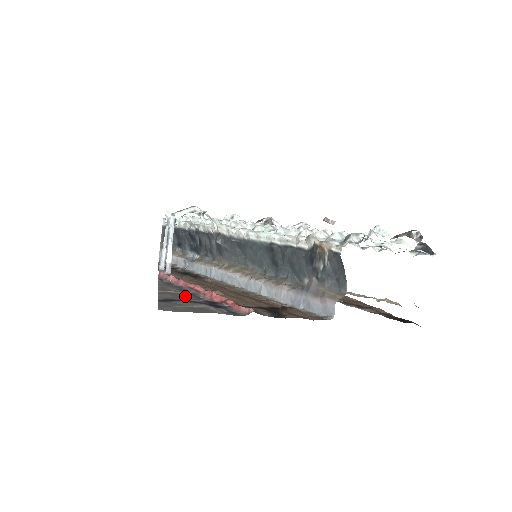
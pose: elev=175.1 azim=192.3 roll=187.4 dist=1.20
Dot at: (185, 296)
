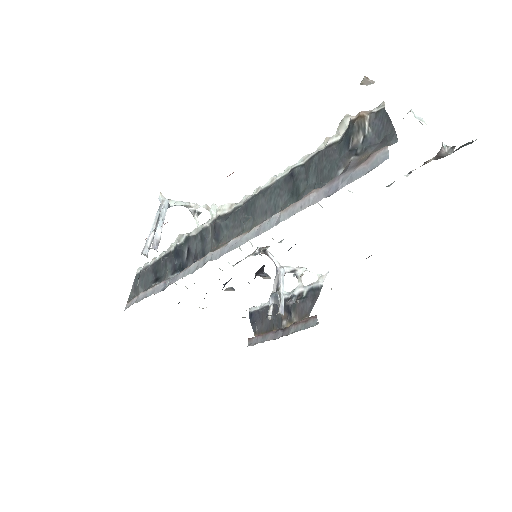
Dot at: occluded
